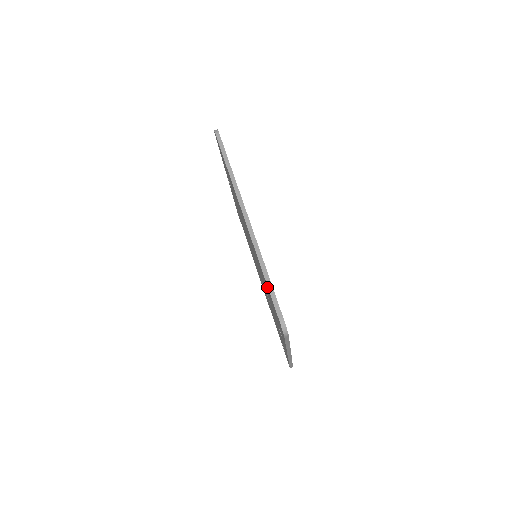
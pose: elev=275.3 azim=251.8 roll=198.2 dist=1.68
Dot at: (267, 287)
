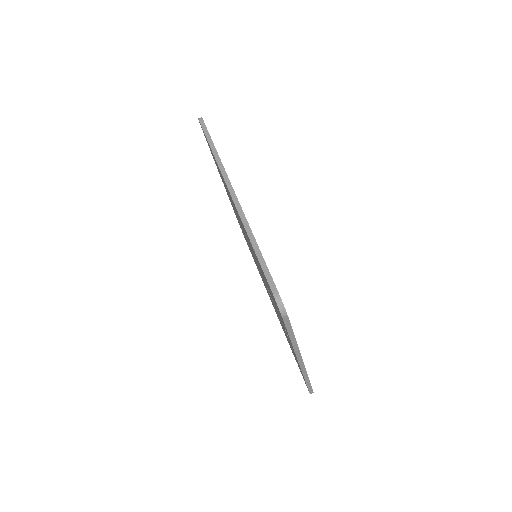
Dot at: occluded
